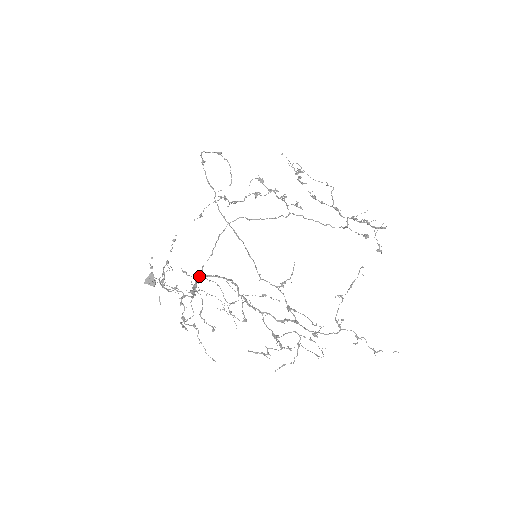
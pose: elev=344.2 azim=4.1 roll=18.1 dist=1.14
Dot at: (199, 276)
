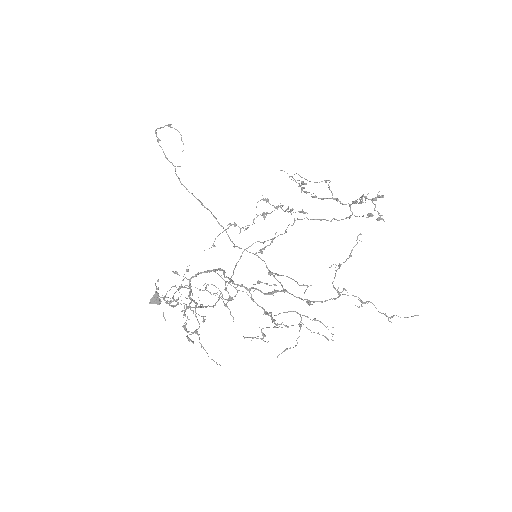
Dot at: (192, 276)
